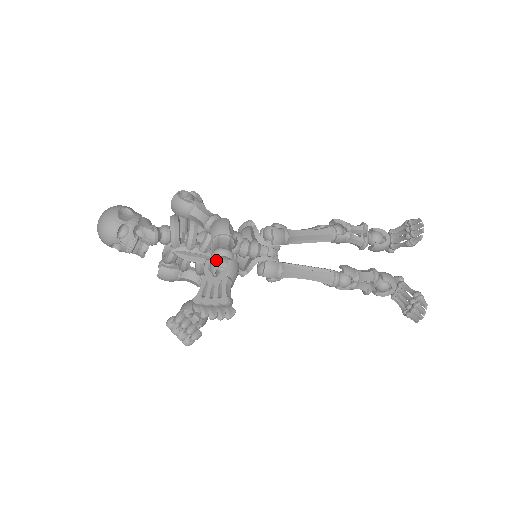
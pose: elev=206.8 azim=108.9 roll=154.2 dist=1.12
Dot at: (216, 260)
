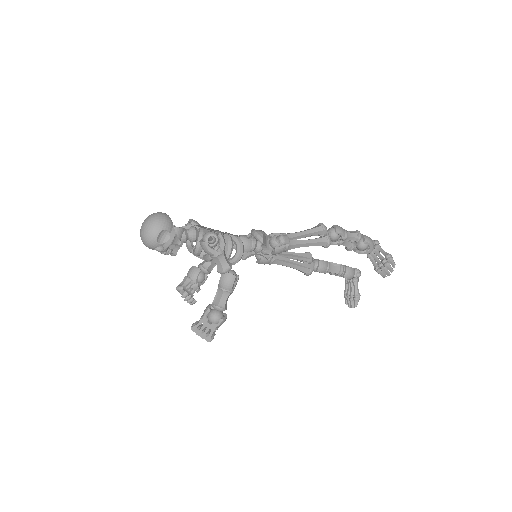
Dot at: (212, 318)
